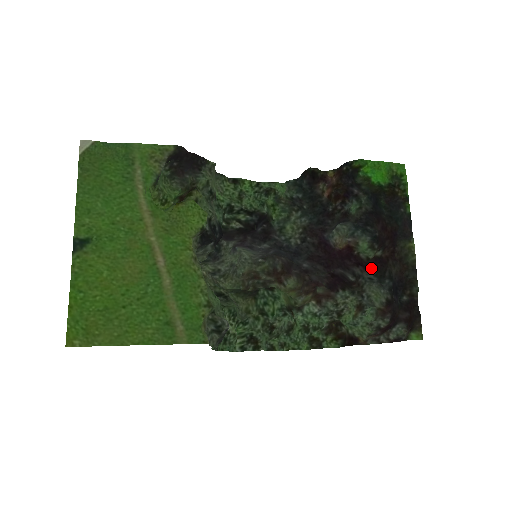
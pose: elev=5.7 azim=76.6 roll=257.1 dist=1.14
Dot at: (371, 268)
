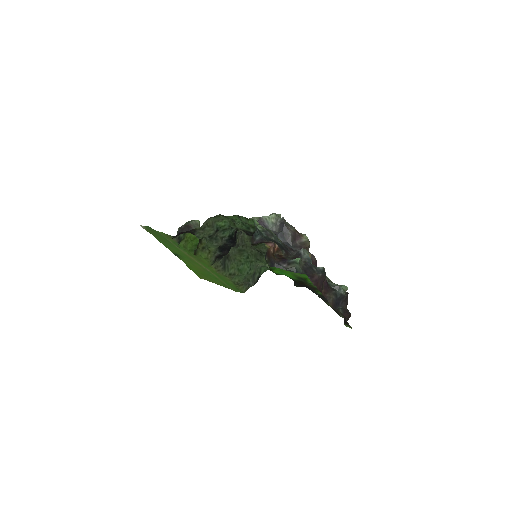
Dot at: occluded
